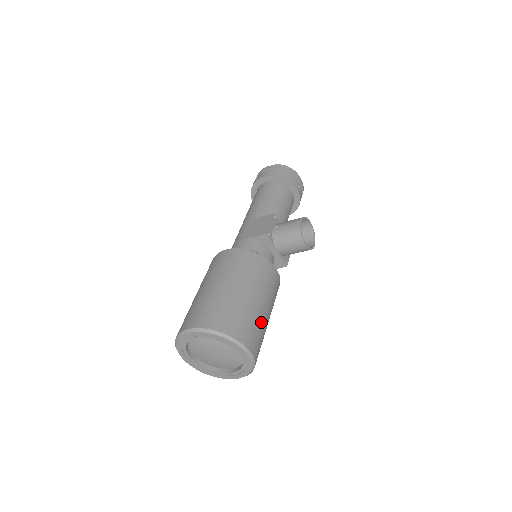
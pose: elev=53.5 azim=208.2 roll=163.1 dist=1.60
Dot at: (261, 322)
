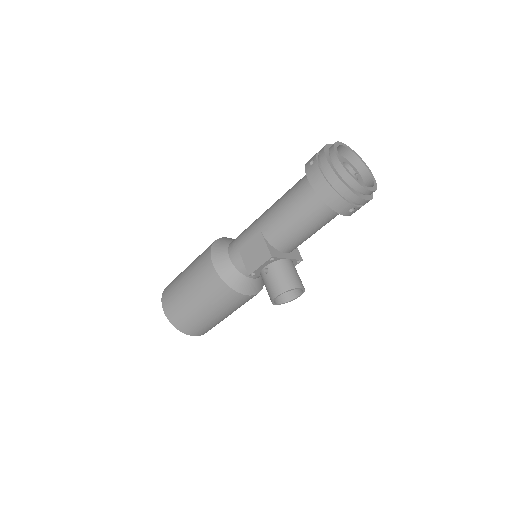
Dot at: (216, 323)
